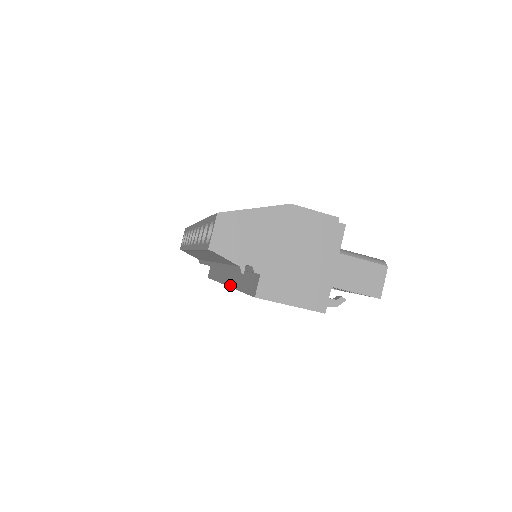
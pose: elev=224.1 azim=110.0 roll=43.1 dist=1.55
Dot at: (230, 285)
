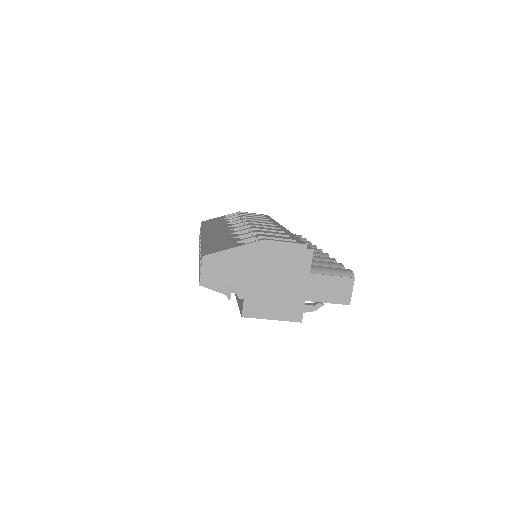
Dot at: occluded
